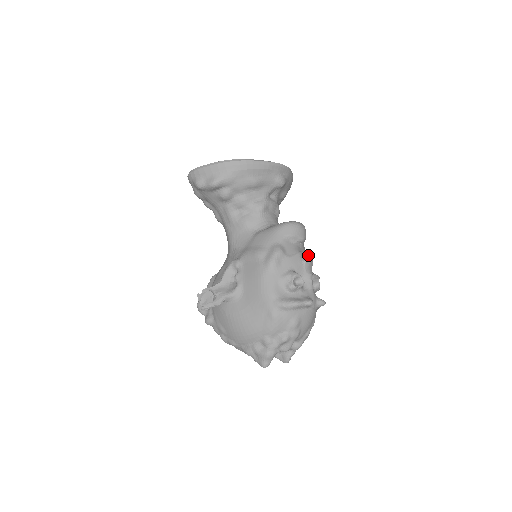
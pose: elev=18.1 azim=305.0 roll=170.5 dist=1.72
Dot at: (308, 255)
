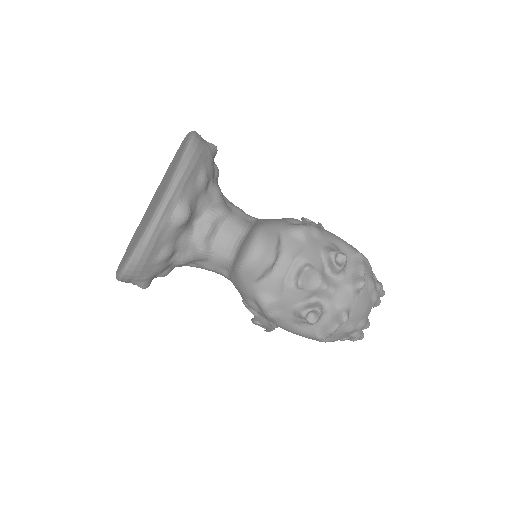
Dot at: (297, 261)
